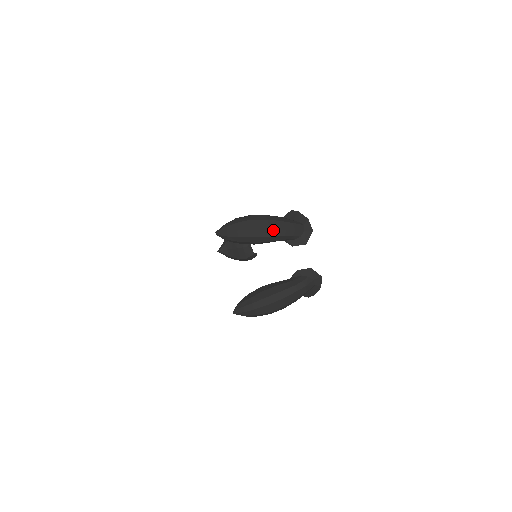
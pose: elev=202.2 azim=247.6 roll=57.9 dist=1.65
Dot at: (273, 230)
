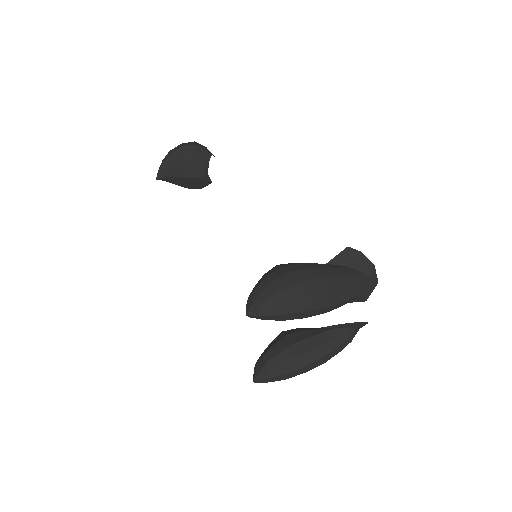
Dot at: (335, 305)
